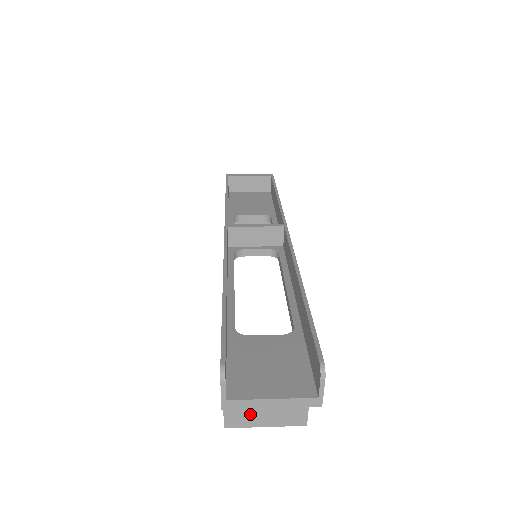
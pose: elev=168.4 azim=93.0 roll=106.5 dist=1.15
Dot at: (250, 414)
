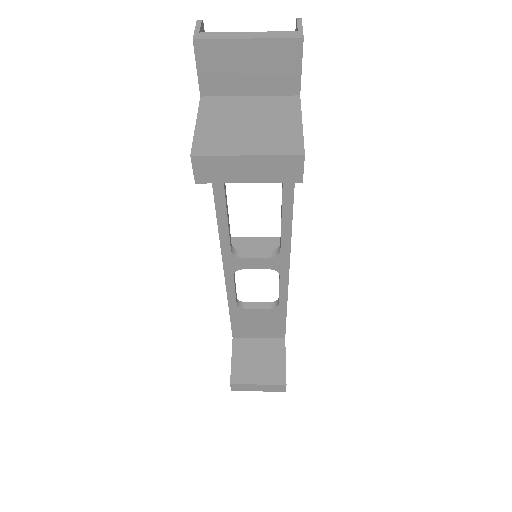
Dot at: (227, 140)
